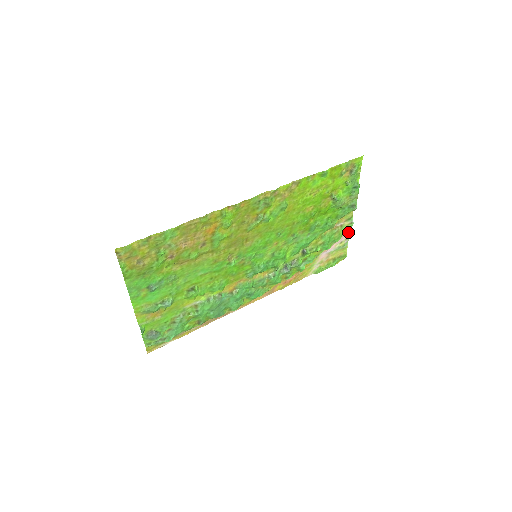
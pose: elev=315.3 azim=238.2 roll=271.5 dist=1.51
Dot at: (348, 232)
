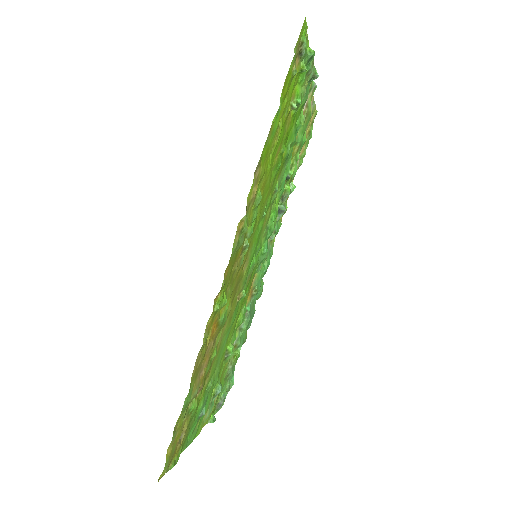
Dot at: occluded
